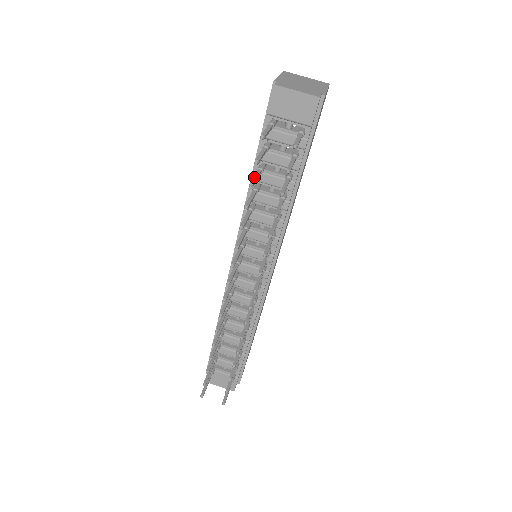
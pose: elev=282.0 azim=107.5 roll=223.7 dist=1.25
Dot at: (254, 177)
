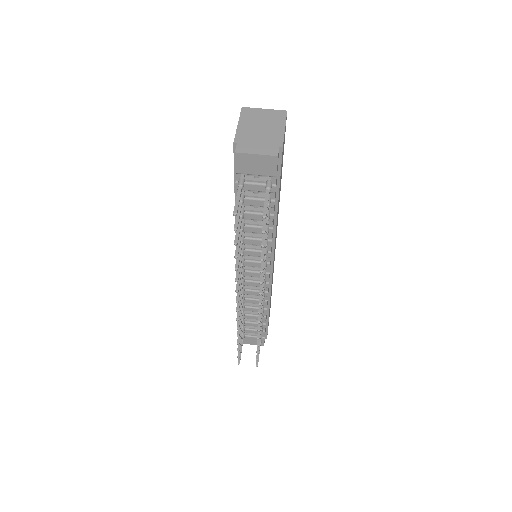
Dot at: (237, 231)
